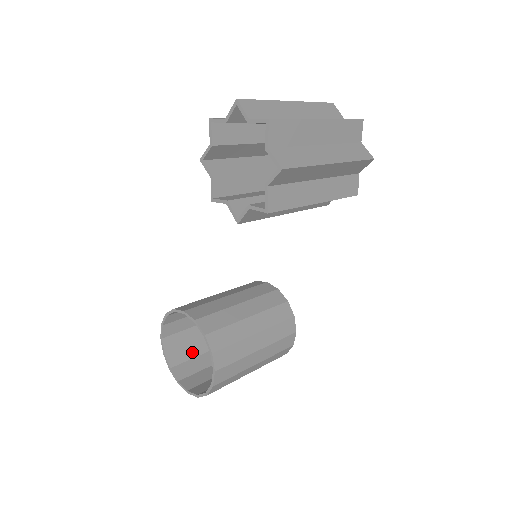
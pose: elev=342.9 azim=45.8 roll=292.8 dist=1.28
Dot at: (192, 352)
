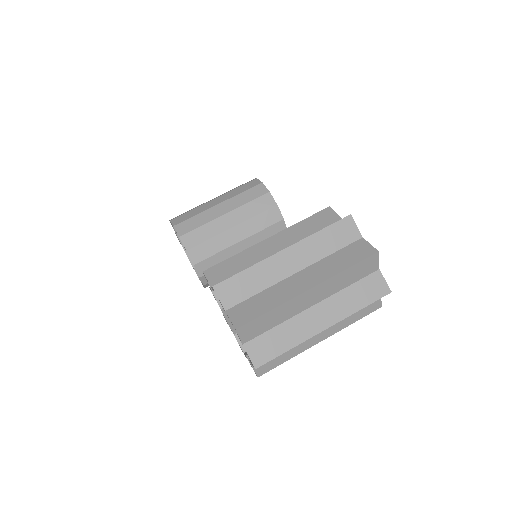
Dot at: occluded
